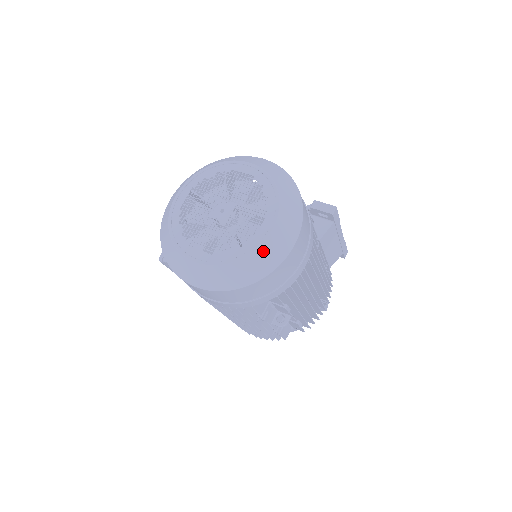
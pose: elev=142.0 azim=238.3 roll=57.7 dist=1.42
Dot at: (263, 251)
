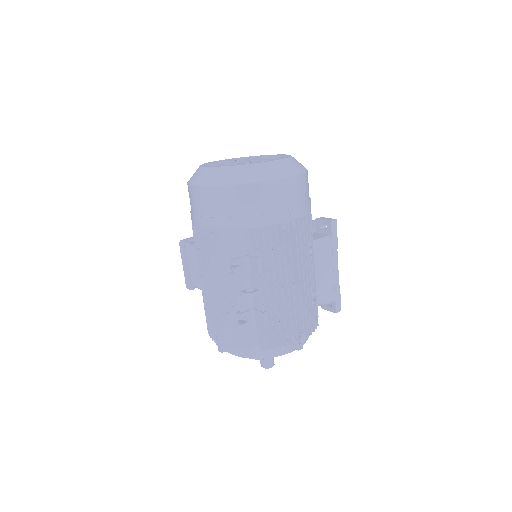
Dot at: (260, 167)
